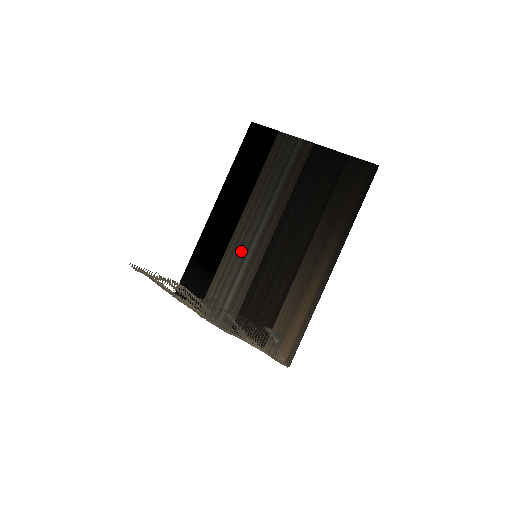
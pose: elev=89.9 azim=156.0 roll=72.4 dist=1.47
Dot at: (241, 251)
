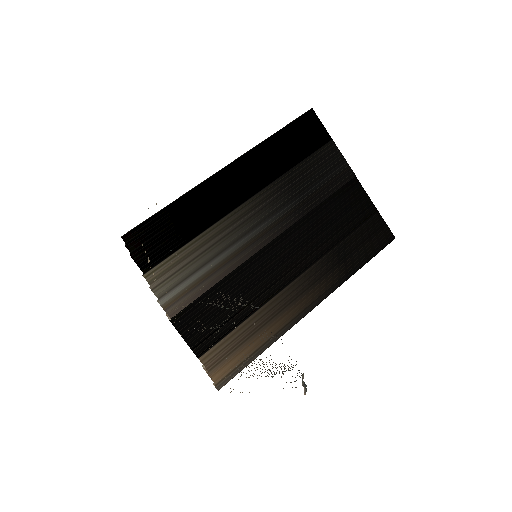
Dot at: (231, 236)
